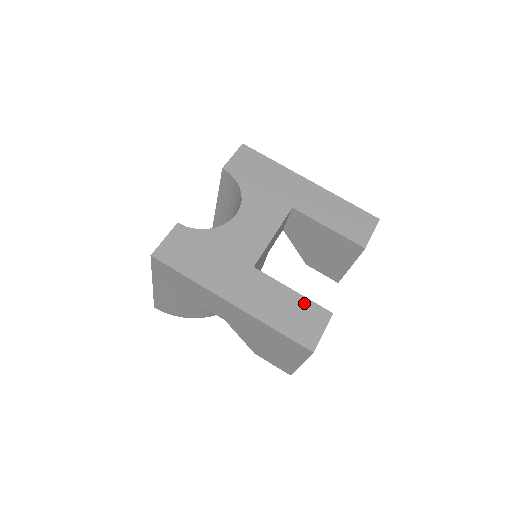
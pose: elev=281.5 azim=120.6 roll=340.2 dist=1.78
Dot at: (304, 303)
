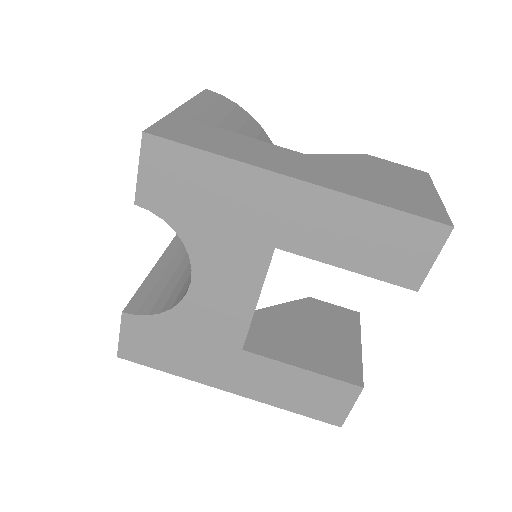
Dot at: (321, 382)
